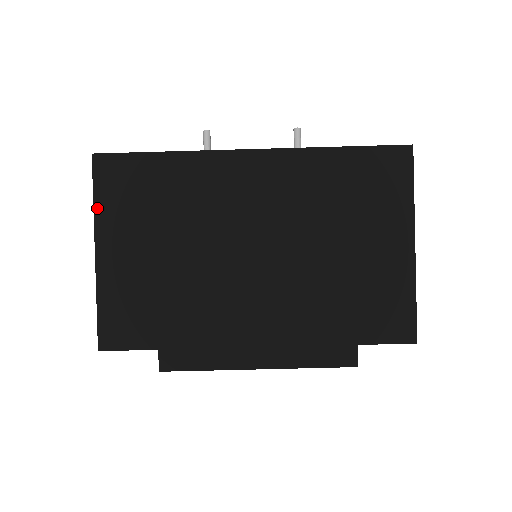
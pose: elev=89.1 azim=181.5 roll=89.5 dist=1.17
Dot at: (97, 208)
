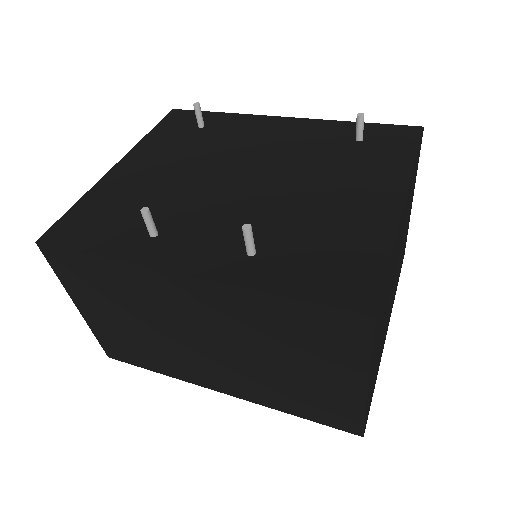
Dot at: (62, 281)
